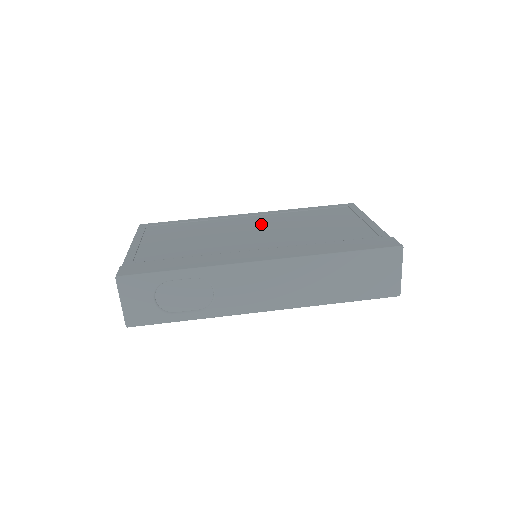
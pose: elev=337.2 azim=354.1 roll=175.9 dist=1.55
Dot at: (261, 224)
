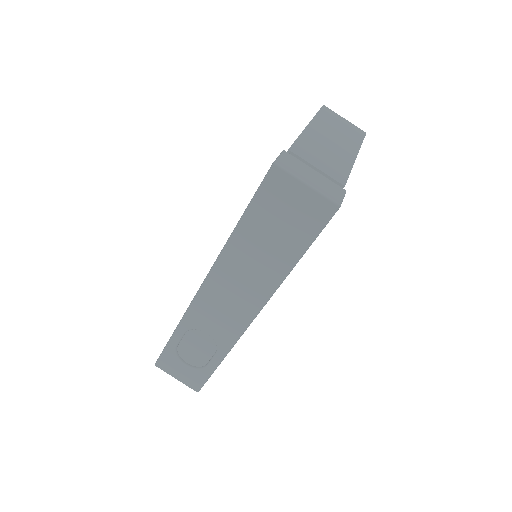
Dot at: occluded
